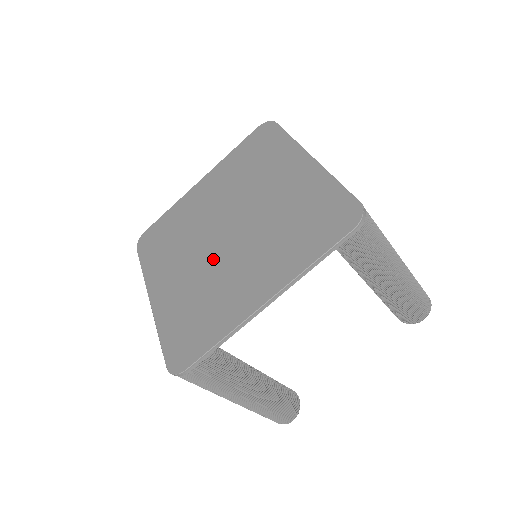
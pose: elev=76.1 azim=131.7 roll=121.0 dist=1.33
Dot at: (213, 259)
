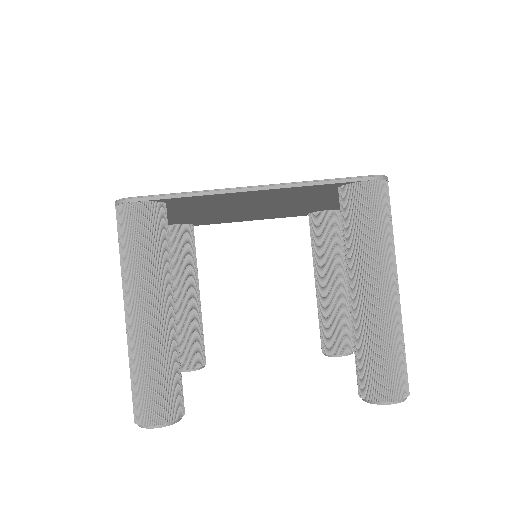
Dot at: occluded
